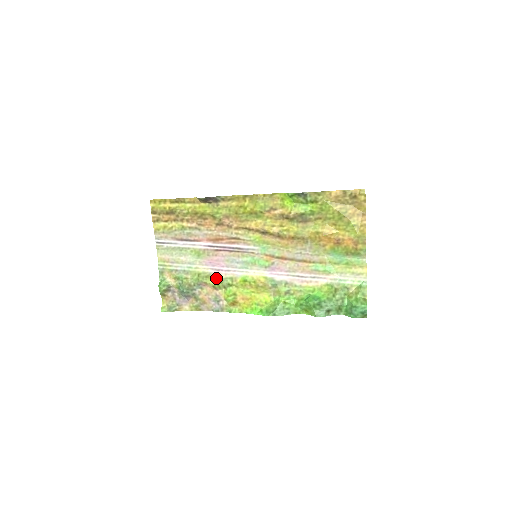
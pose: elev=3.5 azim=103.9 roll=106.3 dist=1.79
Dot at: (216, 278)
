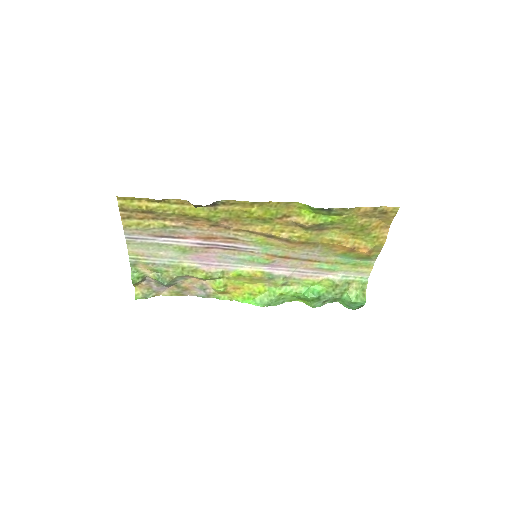
Dot at: (205, 272)
